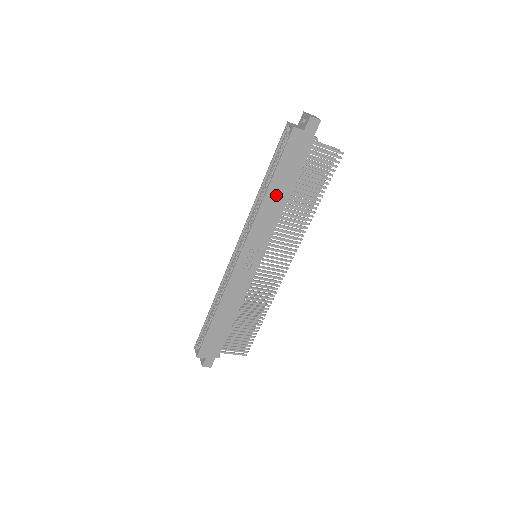
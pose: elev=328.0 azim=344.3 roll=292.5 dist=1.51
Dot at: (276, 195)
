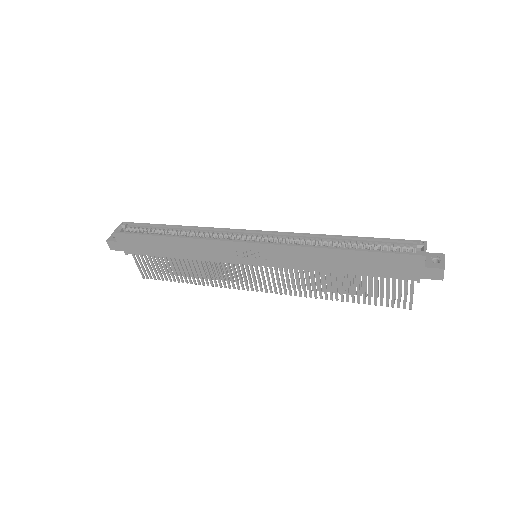
Dot at: (336, 260)
